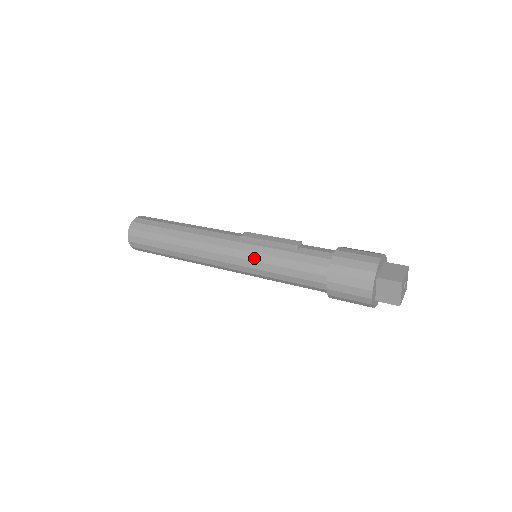
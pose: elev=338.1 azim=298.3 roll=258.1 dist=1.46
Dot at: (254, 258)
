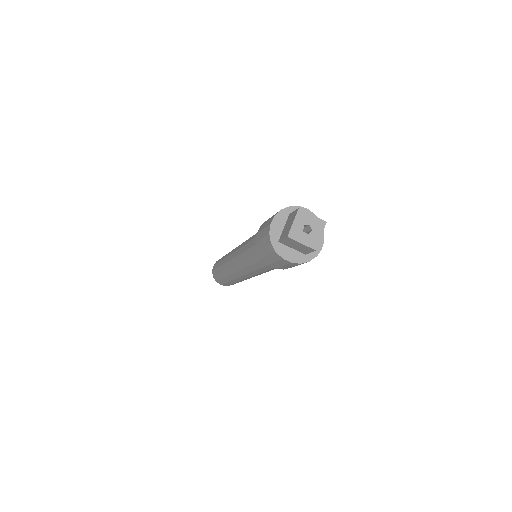
Dot at: occluded
